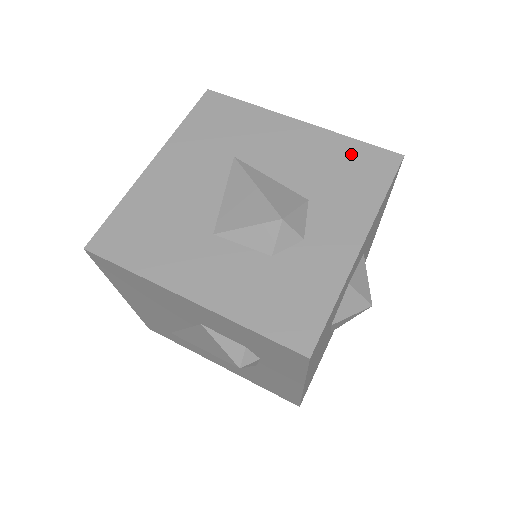
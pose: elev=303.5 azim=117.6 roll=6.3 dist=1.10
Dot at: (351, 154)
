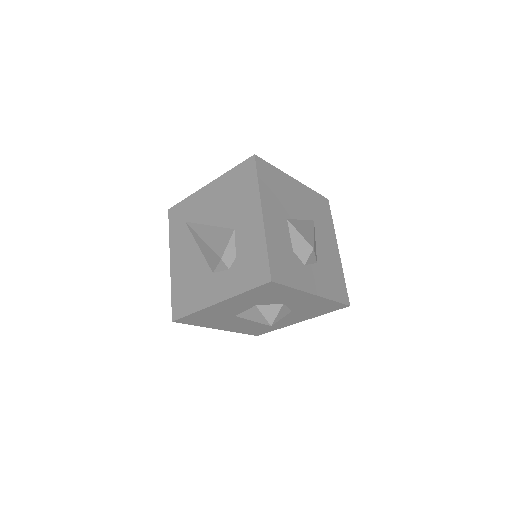
Dot at: (340, 279)
